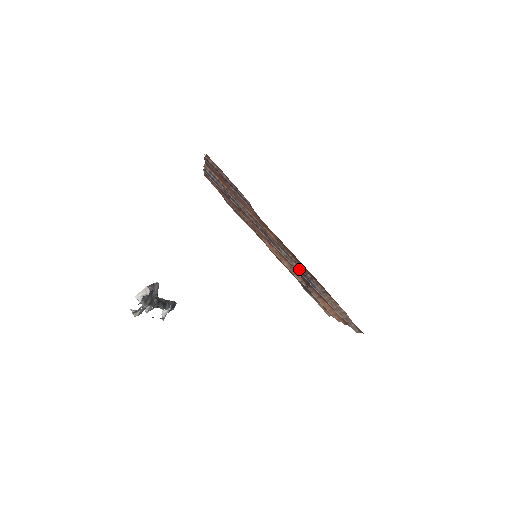
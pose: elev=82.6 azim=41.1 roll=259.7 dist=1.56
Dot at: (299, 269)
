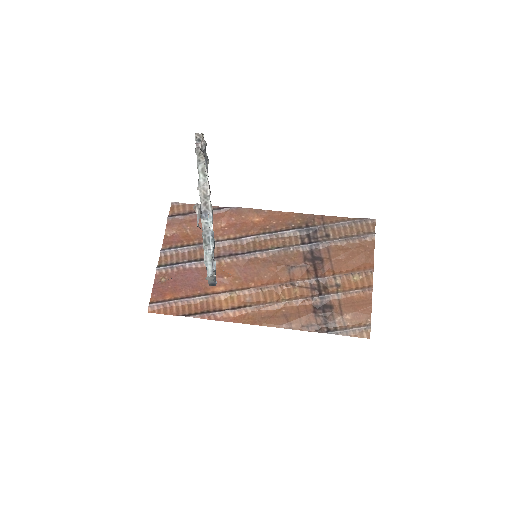
Dot at: (295, 245)
